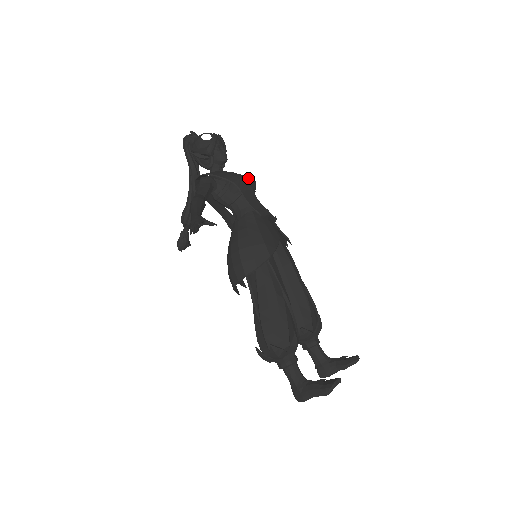
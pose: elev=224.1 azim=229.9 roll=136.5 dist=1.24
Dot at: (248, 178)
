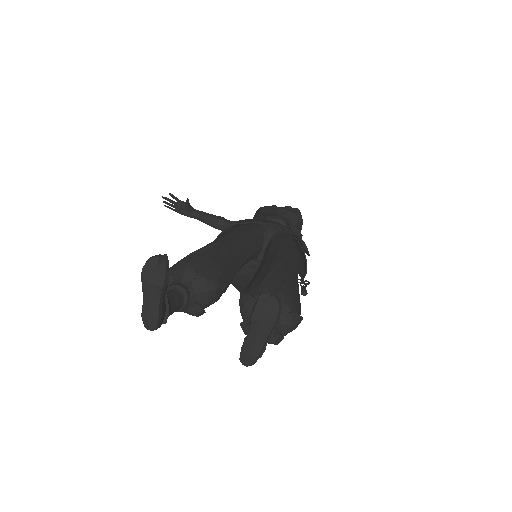
Dot at: (282, 207)
